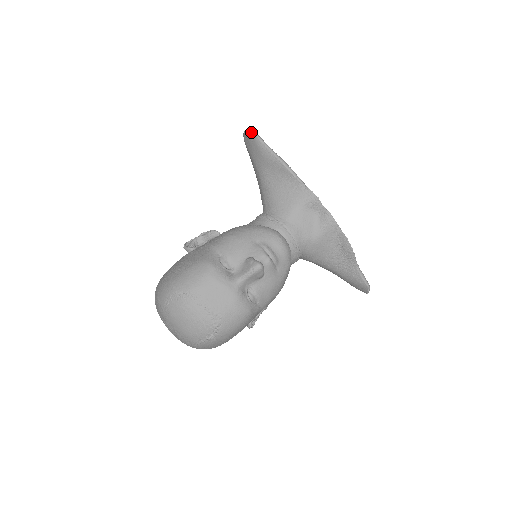
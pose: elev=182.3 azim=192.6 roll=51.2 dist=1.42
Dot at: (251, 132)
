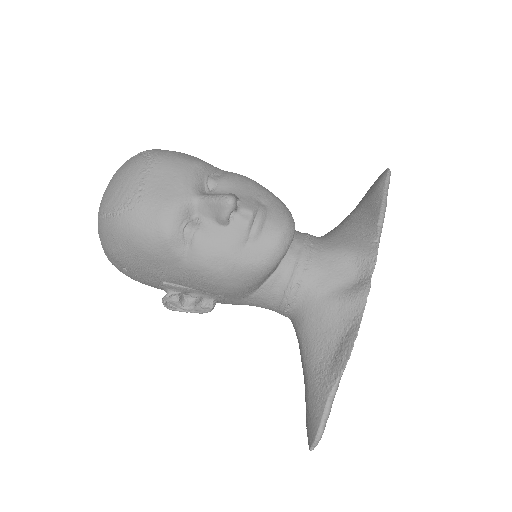
Dot at: (387, 169)
